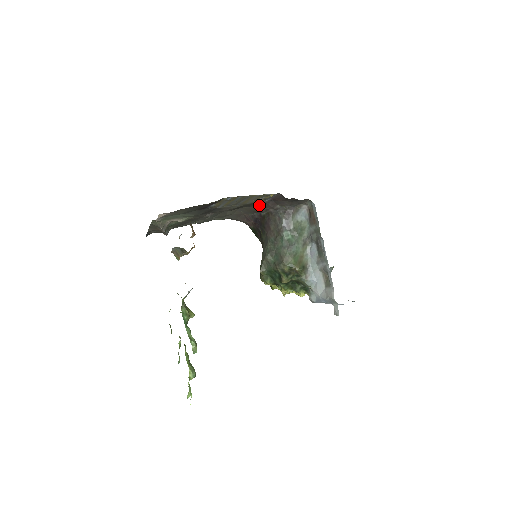
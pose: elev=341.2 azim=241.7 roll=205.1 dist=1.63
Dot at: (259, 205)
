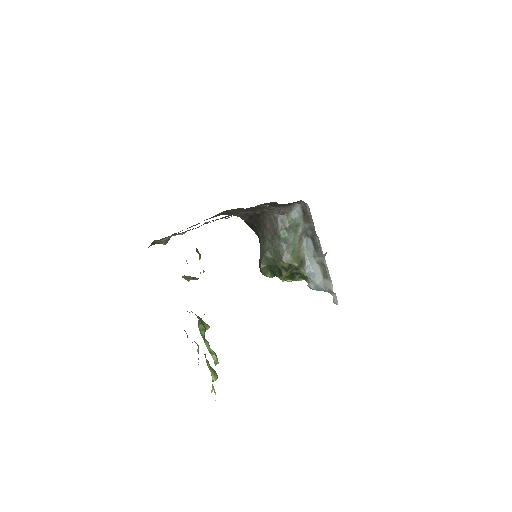
Dot at: occluded
